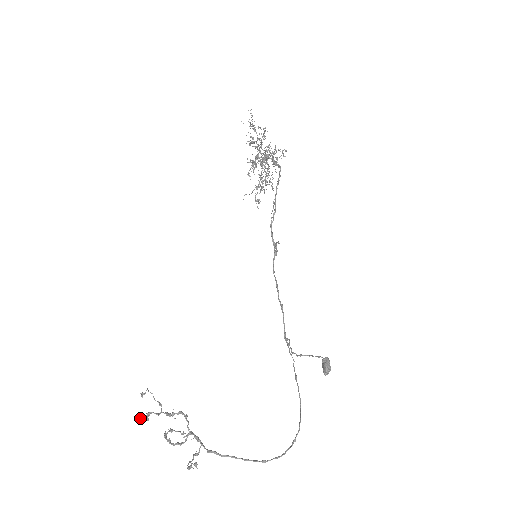
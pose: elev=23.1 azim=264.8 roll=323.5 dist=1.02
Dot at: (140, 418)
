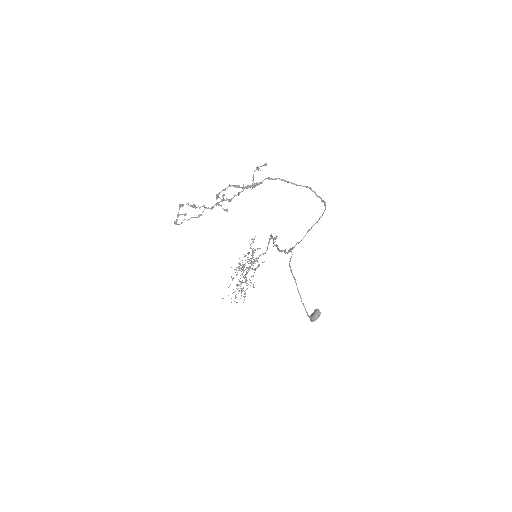
Dot at: (178, 212)
